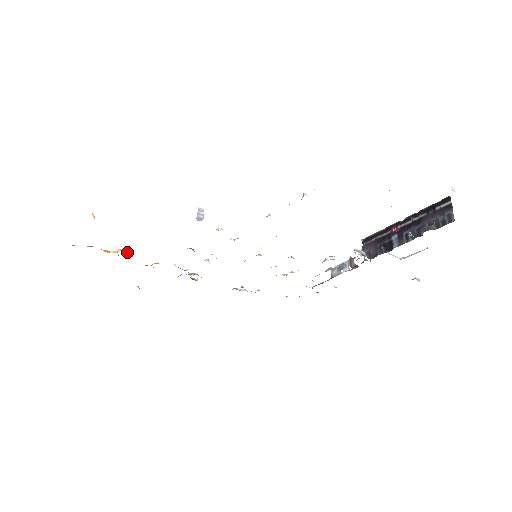
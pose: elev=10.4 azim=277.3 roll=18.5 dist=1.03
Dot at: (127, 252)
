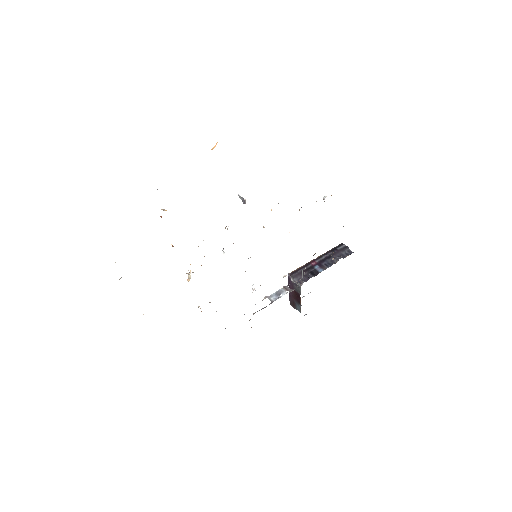
Dot at: occluded
